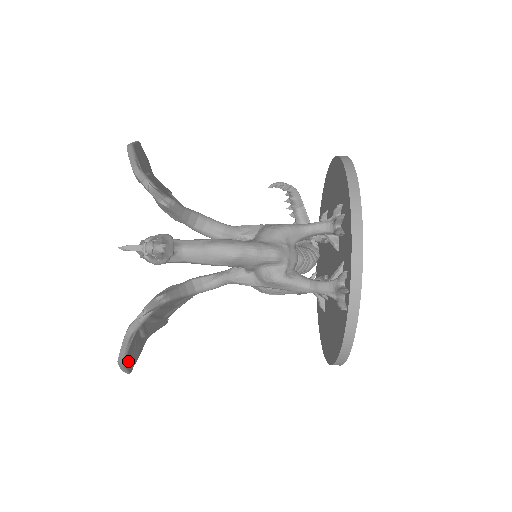
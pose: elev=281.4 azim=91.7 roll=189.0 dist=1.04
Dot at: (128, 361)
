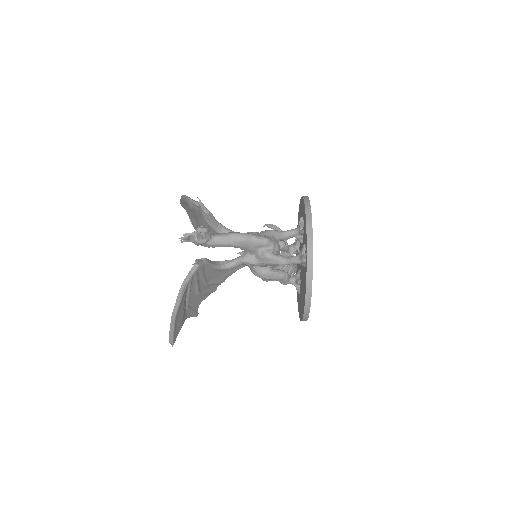
Dot at: (176, 321)
